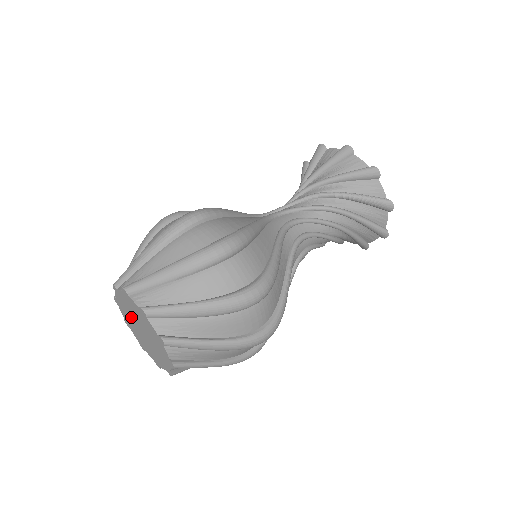
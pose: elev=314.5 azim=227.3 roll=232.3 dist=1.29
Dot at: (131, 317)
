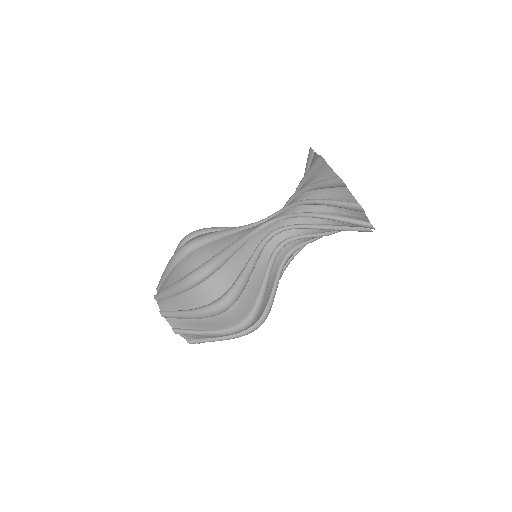
Dot at: occluded
